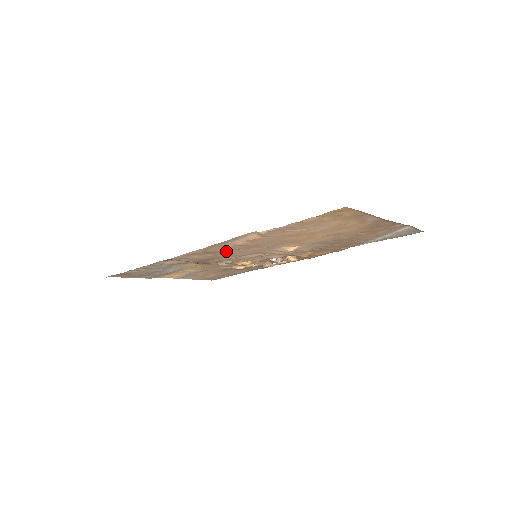
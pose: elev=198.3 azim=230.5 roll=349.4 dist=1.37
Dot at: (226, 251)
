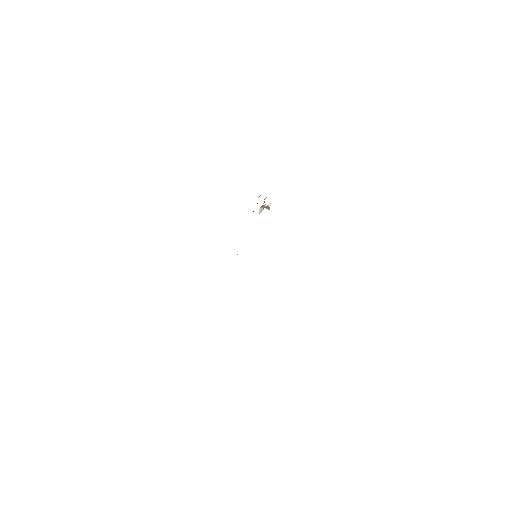
Dot at: occluded
